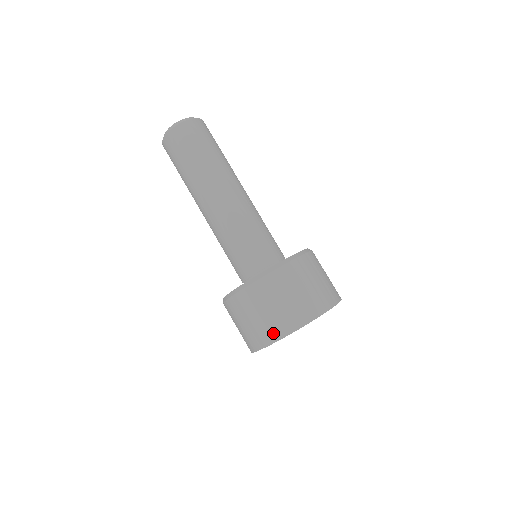
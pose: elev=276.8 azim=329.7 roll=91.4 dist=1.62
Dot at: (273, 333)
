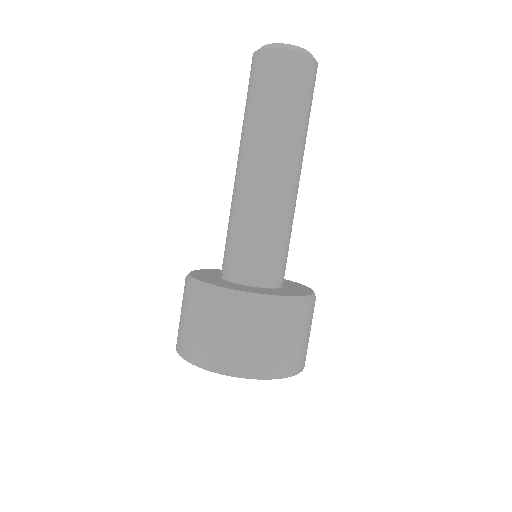
Dot at: (177, 338)
